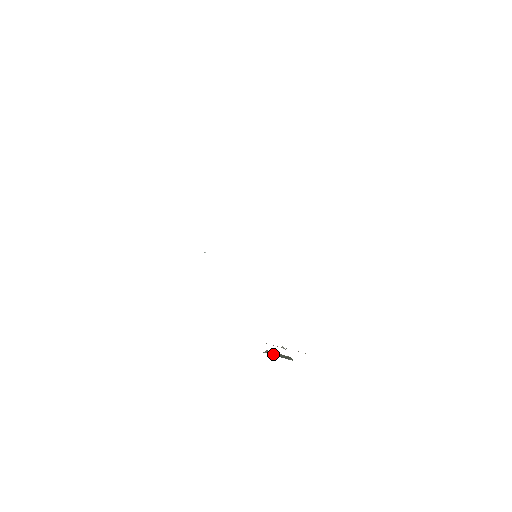
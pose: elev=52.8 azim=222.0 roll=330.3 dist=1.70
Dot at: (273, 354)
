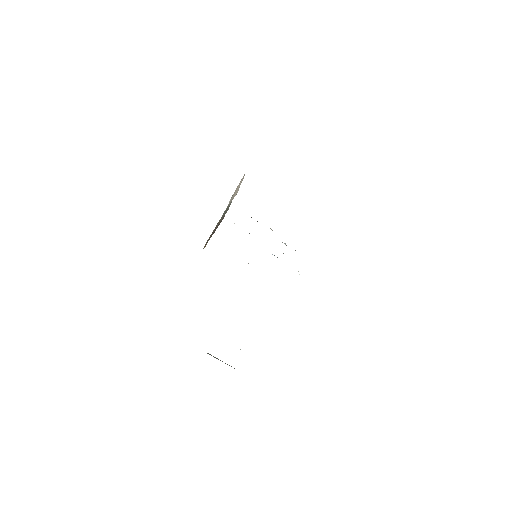
Dot at: (216, 358)
